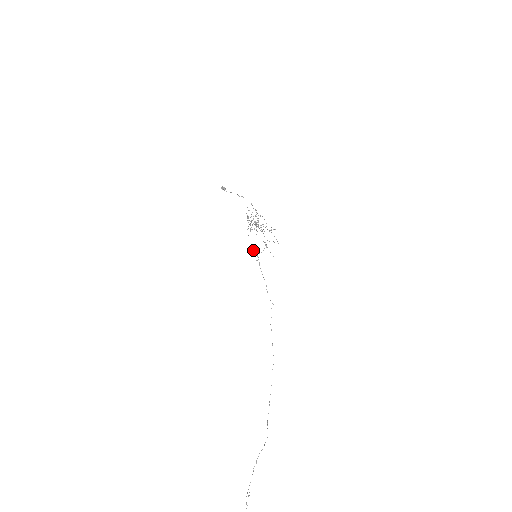
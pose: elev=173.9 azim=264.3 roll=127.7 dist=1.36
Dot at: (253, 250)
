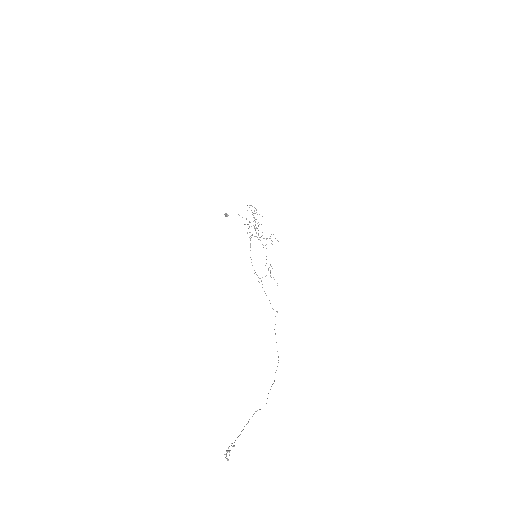
Dot at: occluded
